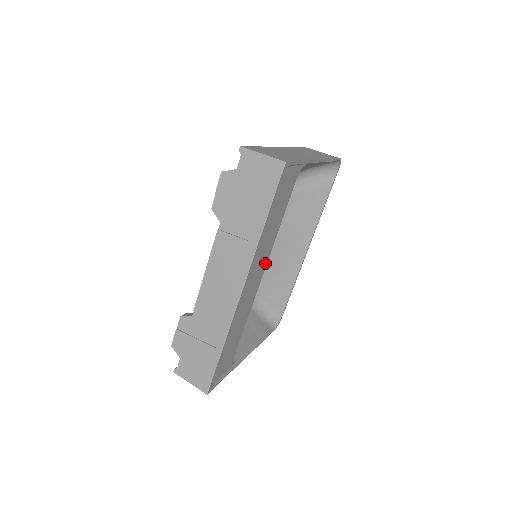
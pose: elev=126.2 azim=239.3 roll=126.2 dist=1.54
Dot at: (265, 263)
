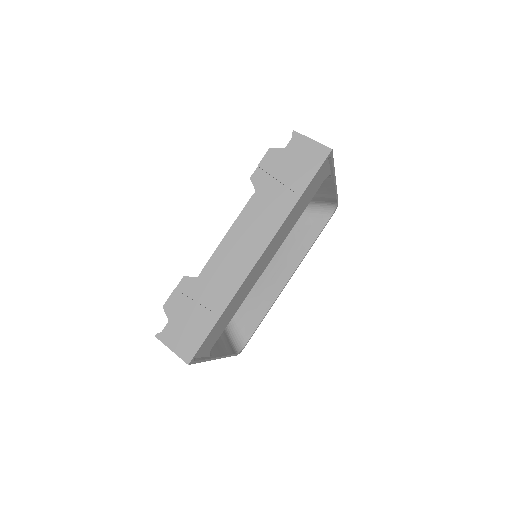
Dot at: (276, 250)
